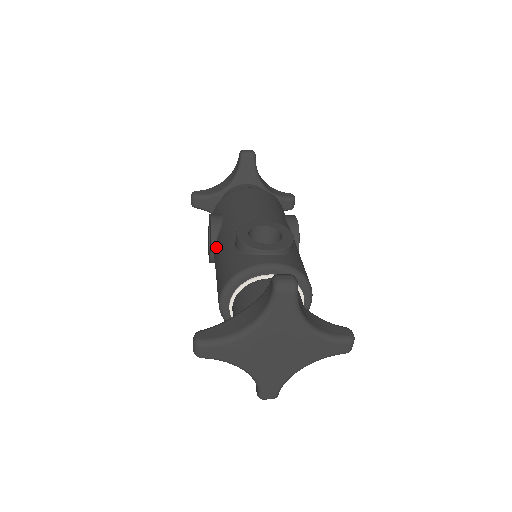
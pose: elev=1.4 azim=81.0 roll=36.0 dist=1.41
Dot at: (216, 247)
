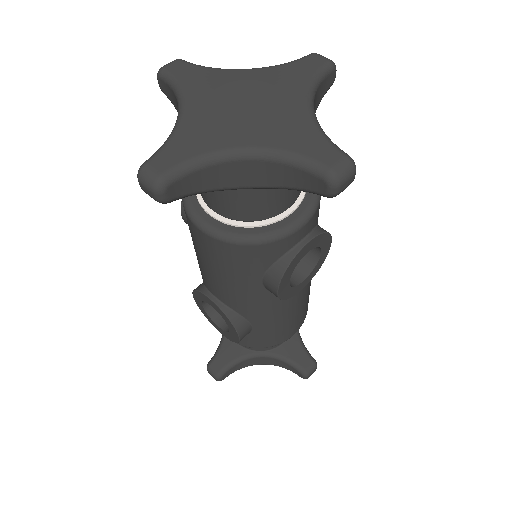
Dot at: occluded
